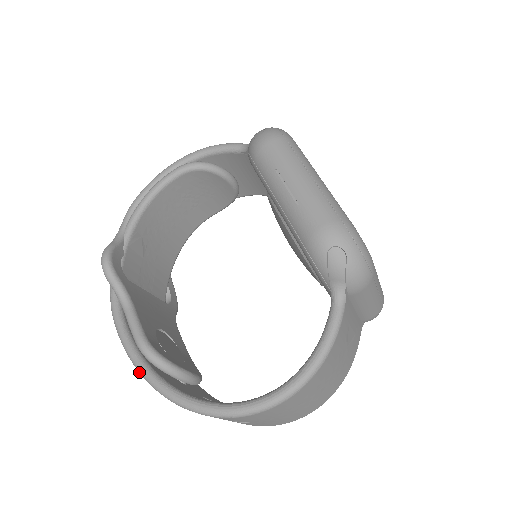
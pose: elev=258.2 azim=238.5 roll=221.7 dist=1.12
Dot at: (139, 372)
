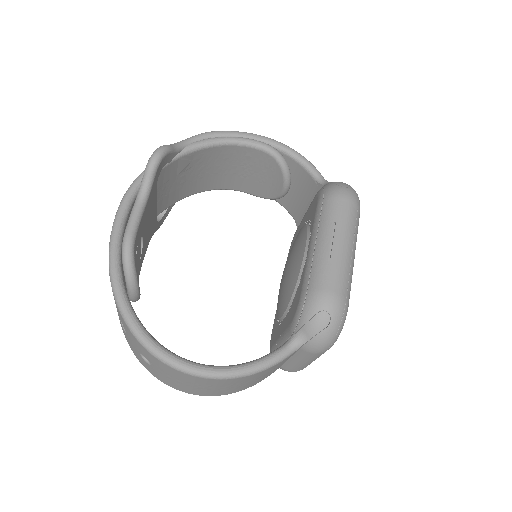
Dot at: (109, 257)
